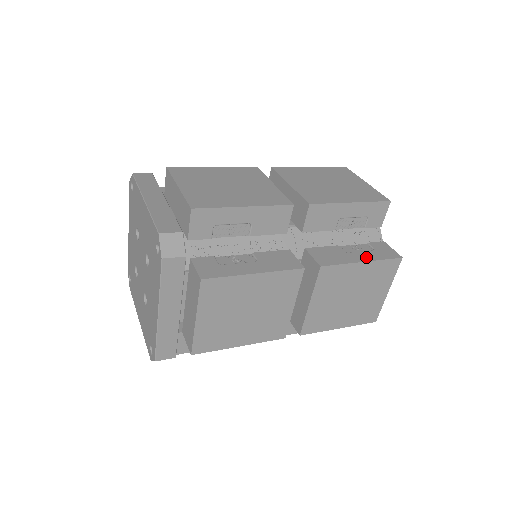
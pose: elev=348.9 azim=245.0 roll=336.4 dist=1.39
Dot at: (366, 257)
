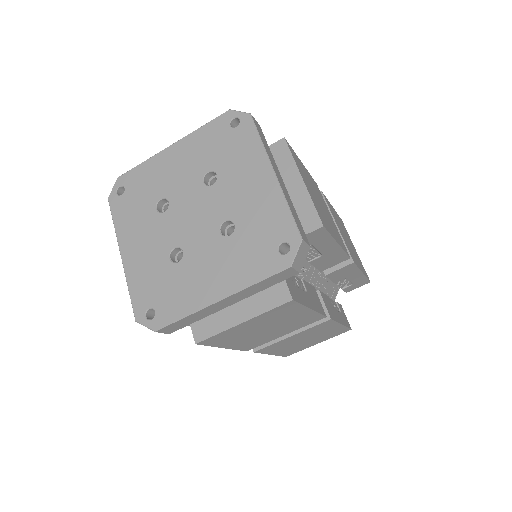
Dot at: occluded
